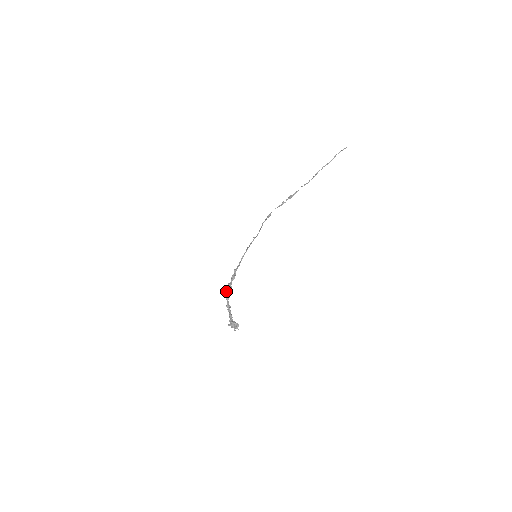
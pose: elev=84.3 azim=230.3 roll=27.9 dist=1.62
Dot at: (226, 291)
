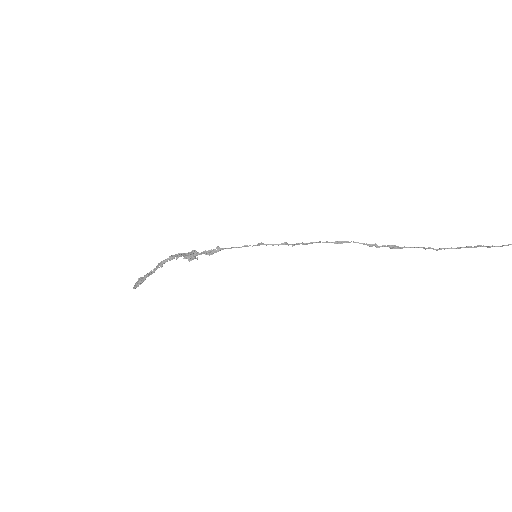
Dot at: (183, 254)
